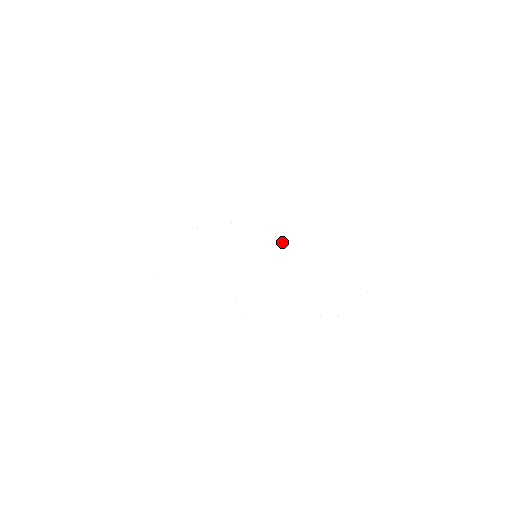
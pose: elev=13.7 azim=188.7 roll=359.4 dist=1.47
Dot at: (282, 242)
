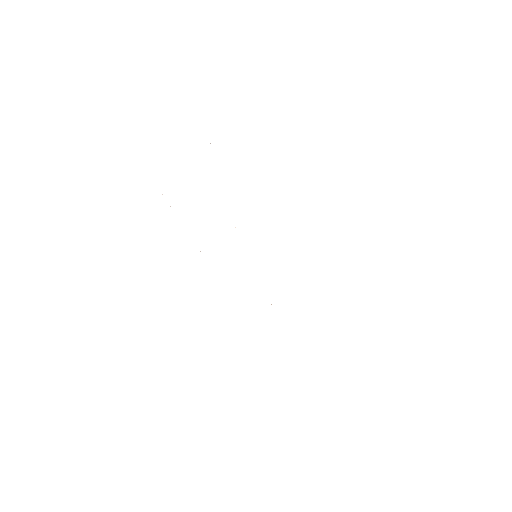
Dot at: occluded
